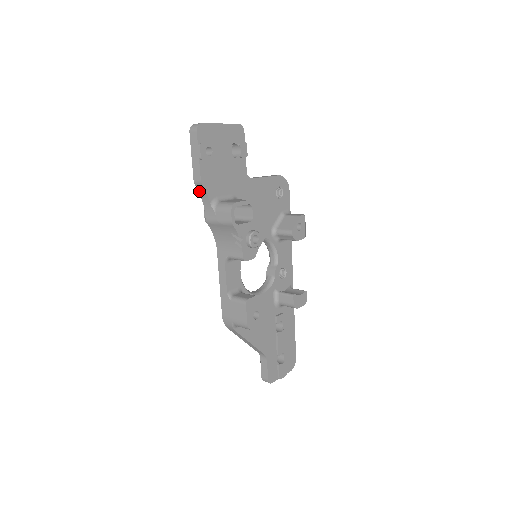
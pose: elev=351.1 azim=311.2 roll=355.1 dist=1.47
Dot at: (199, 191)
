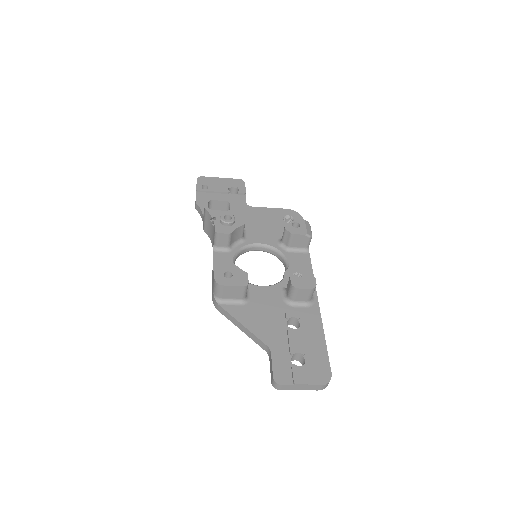
Dot at: (199, 213)
